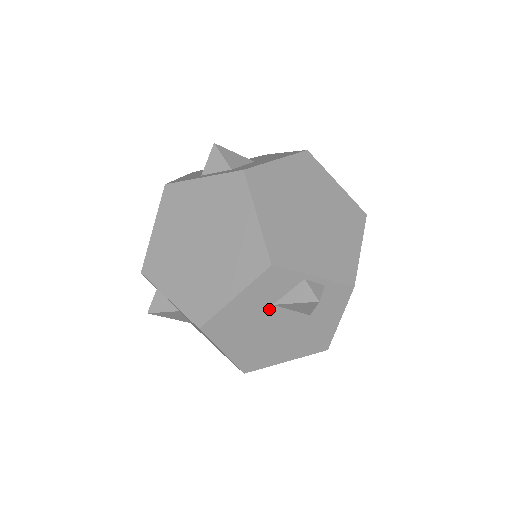
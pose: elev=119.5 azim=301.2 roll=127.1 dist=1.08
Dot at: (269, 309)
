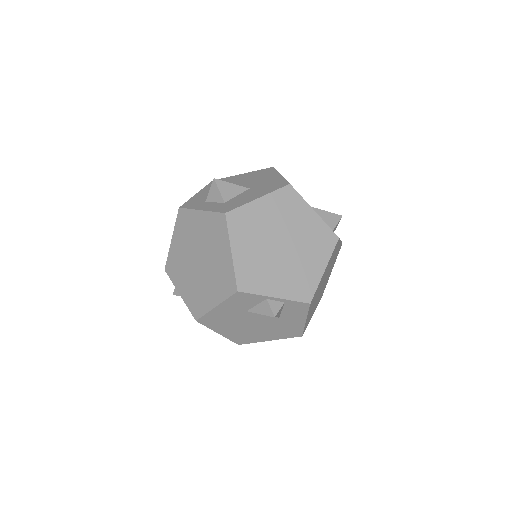
Dot at: (245, 313)
